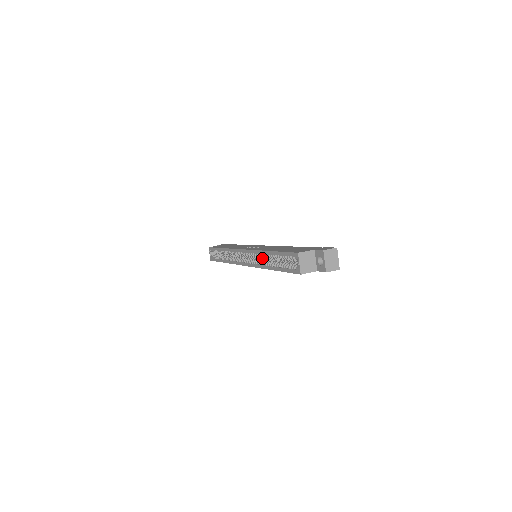
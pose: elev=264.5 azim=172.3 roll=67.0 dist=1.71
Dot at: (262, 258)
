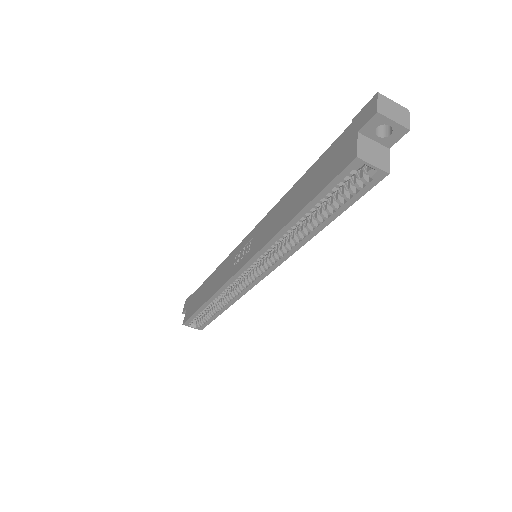
Dot at: occluded
